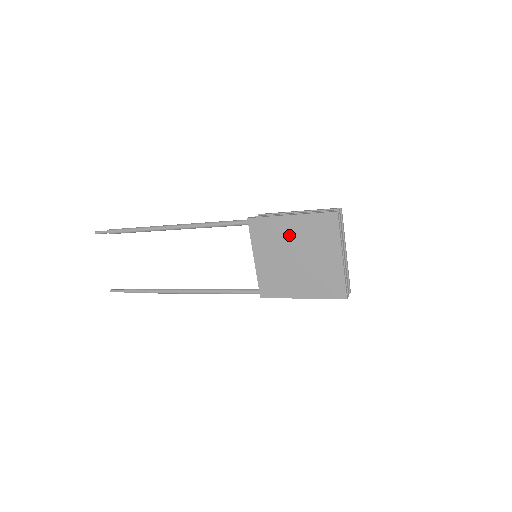
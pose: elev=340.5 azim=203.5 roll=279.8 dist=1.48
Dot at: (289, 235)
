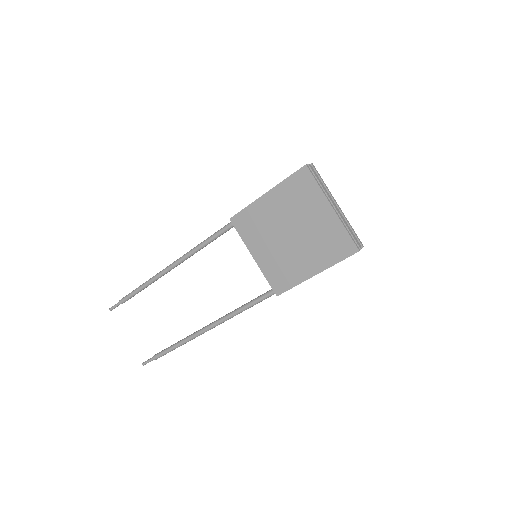
Dot at: (273, 214)
